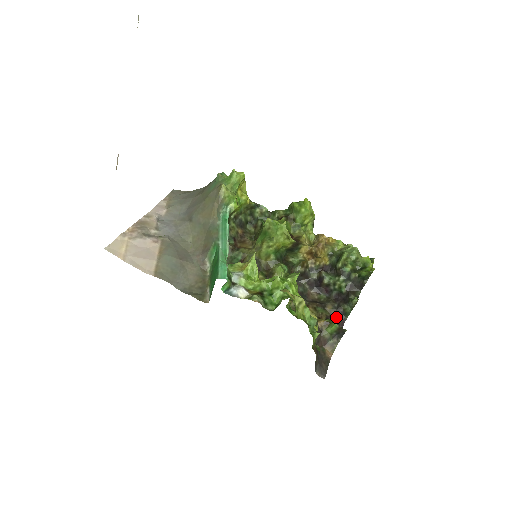
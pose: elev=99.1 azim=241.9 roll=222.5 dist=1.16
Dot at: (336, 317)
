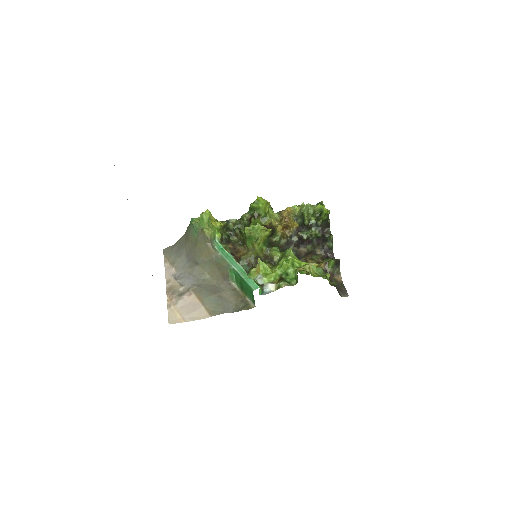
Dot at: (326, 254)
